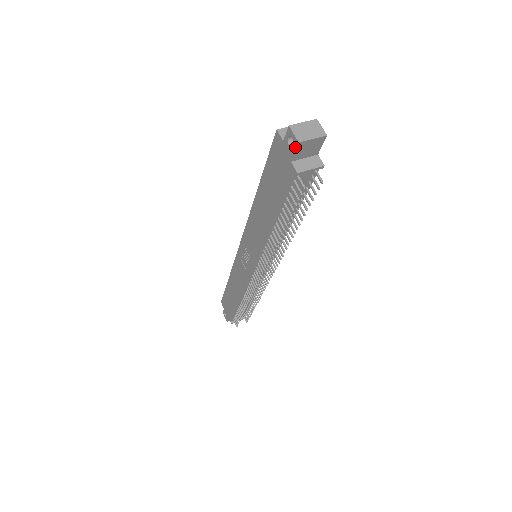
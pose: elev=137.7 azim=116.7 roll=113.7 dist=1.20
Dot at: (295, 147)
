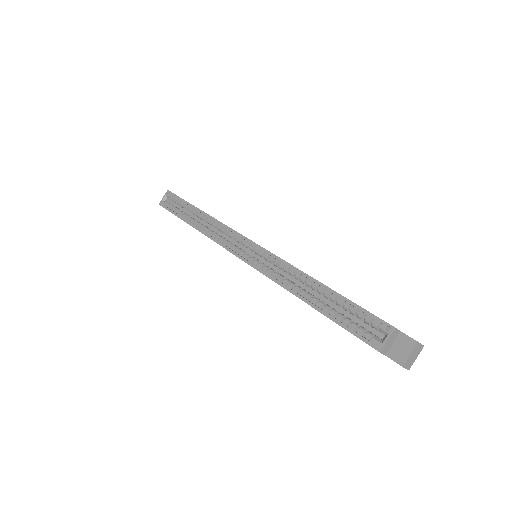
Dot at: occluded
